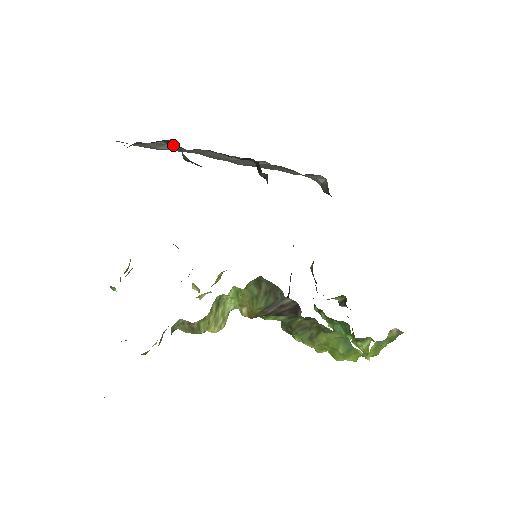
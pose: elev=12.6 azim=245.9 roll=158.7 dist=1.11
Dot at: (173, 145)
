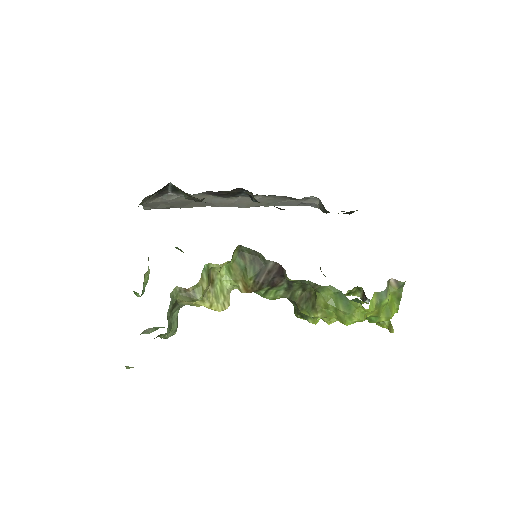
Dot at: (178, 192)
